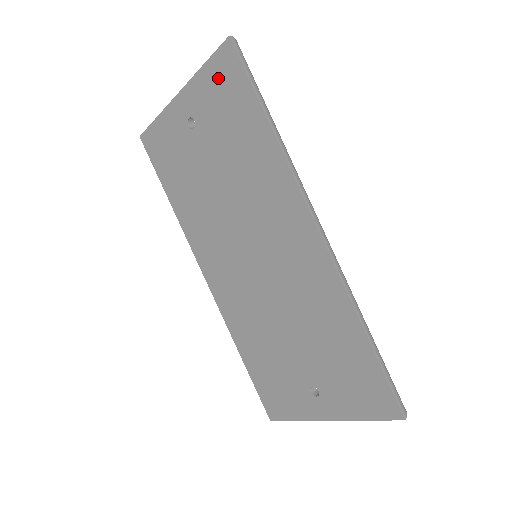
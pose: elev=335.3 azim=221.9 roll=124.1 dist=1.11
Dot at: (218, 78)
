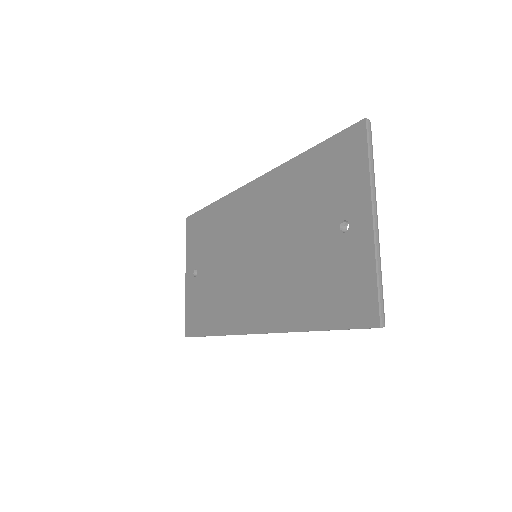
Dot at: (192, 235)
